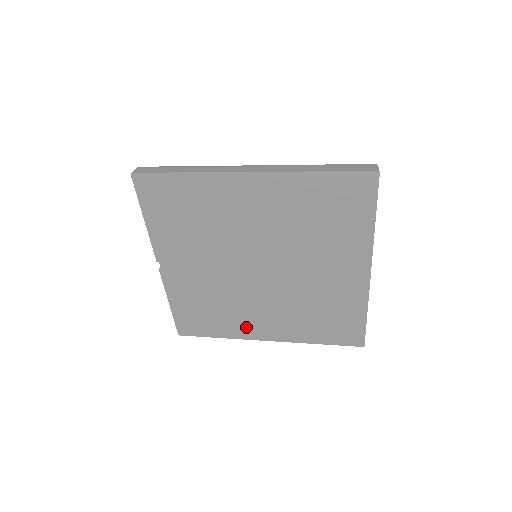
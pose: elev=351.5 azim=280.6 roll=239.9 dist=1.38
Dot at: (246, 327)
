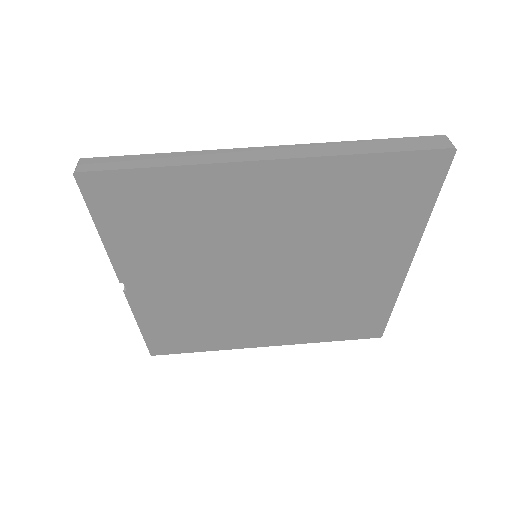
Dot at: (241, 337)
